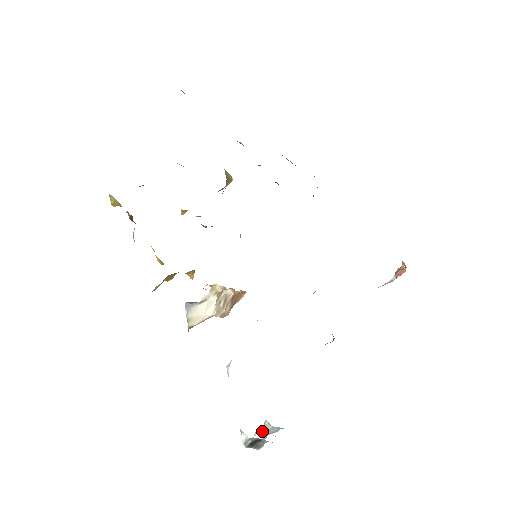
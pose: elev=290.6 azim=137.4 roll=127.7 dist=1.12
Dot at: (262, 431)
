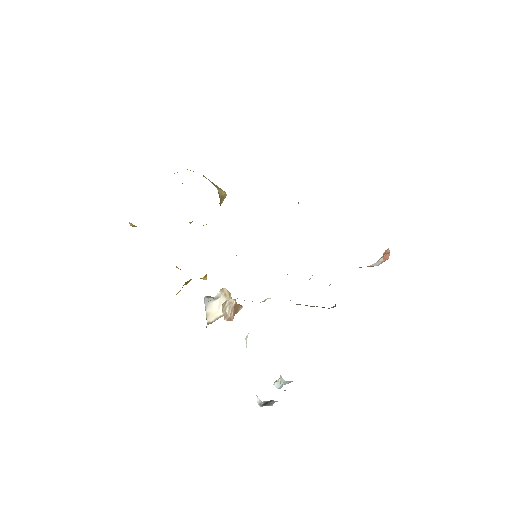
Dot at: (279, 382)
